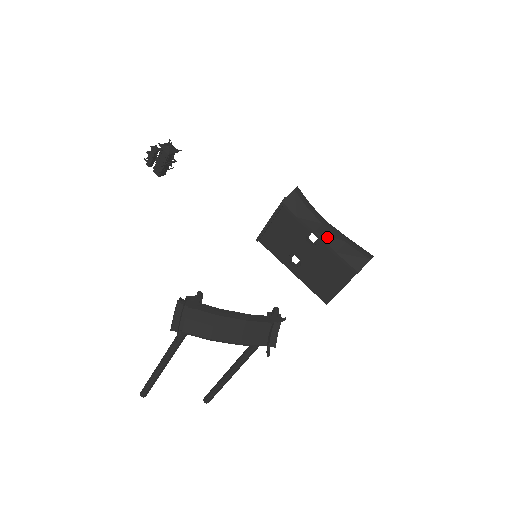
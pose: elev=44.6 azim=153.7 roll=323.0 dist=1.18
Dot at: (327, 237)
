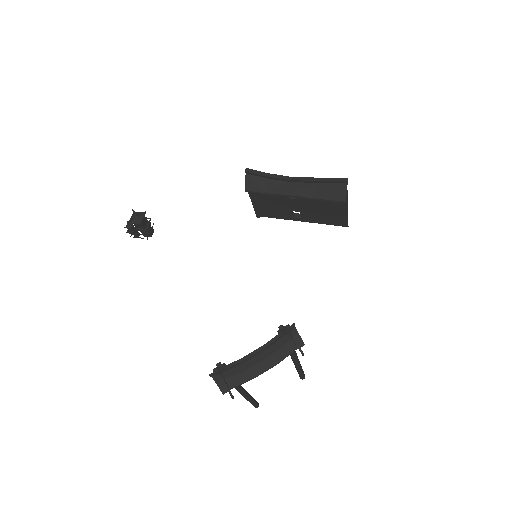
Dot at: (300, 191)
